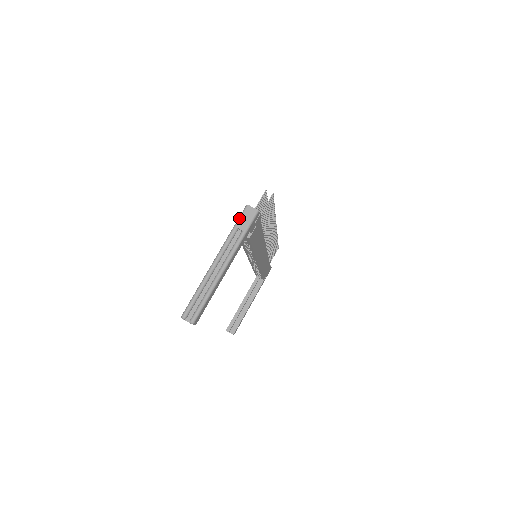
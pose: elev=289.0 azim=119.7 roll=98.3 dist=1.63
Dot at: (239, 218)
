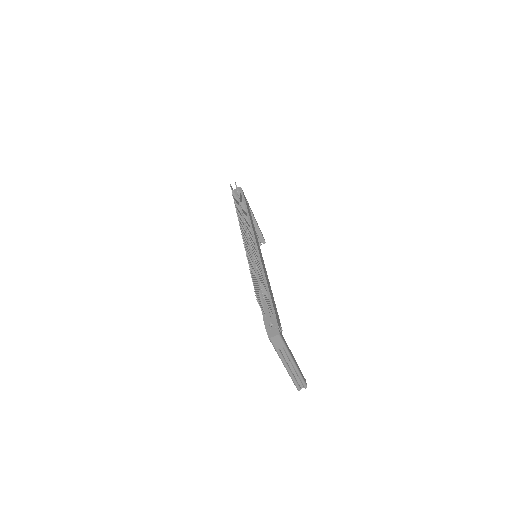
Dot at: (273, 346)
